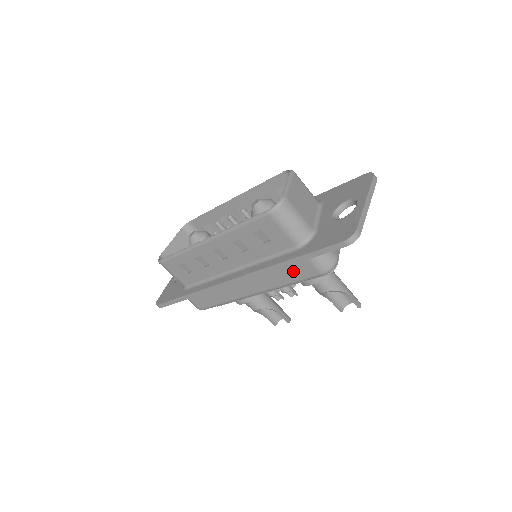
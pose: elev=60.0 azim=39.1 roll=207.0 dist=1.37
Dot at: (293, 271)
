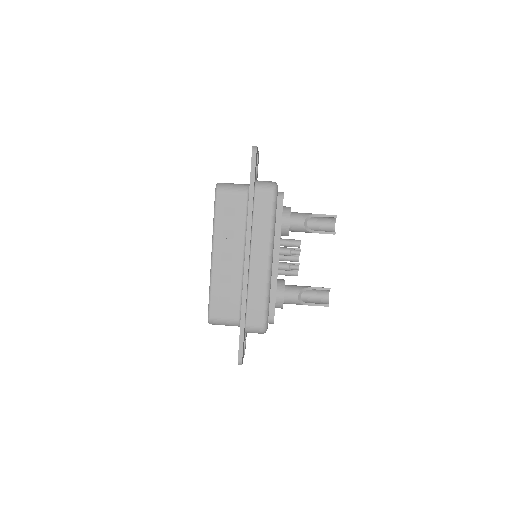
Dot at: (262, 209)
